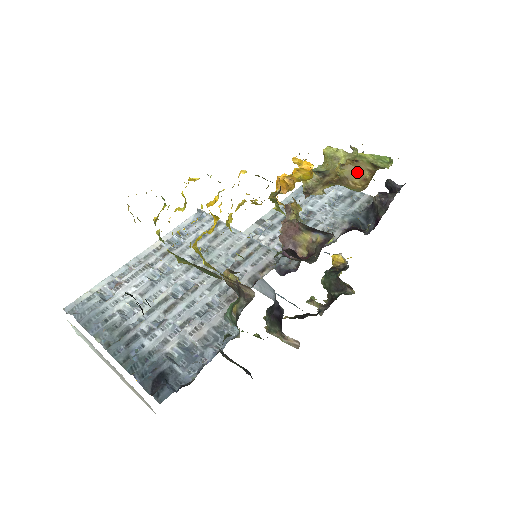
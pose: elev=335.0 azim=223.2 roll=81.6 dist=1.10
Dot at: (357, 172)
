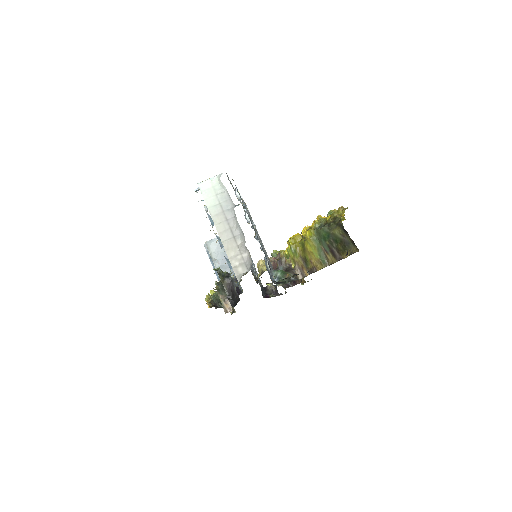
Dot at: occluded
